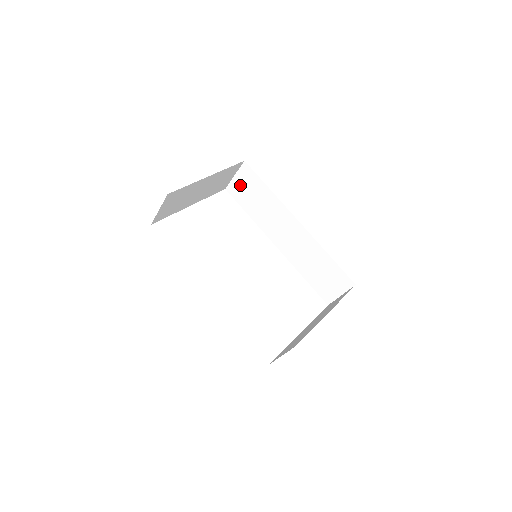
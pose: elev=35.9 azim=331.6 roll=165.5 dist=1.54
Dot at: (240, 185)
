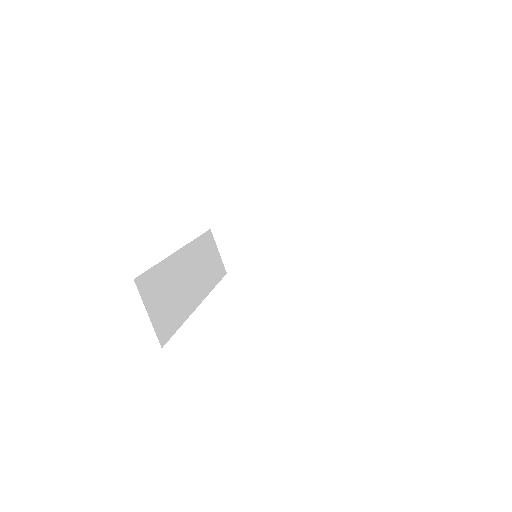
Dot at: occluded
